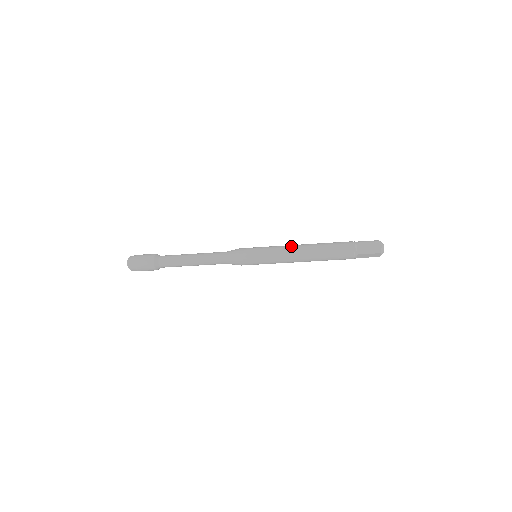
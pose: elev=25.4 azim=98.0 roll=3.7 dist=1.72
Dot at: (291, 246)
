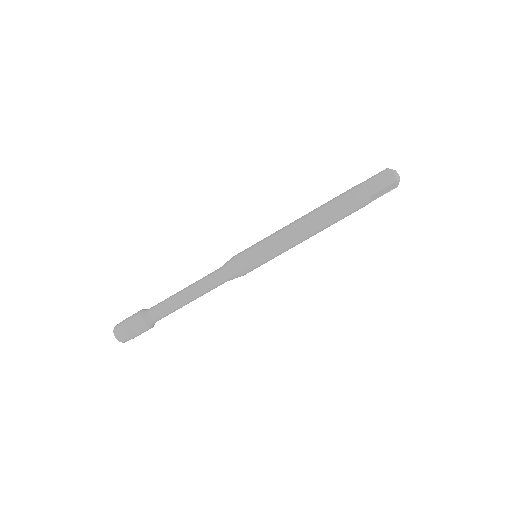
Dot at: occluded
